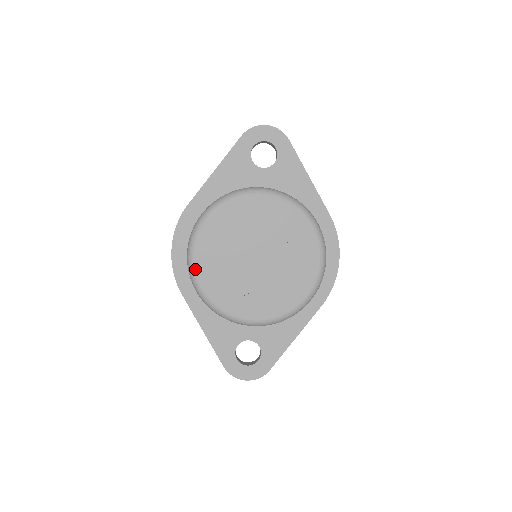
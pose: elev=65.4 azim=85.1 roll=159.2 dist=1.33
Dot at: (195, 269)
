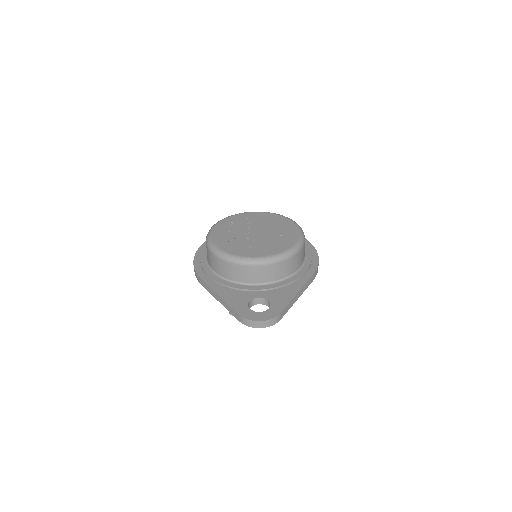
Dot at: (212, 240)
